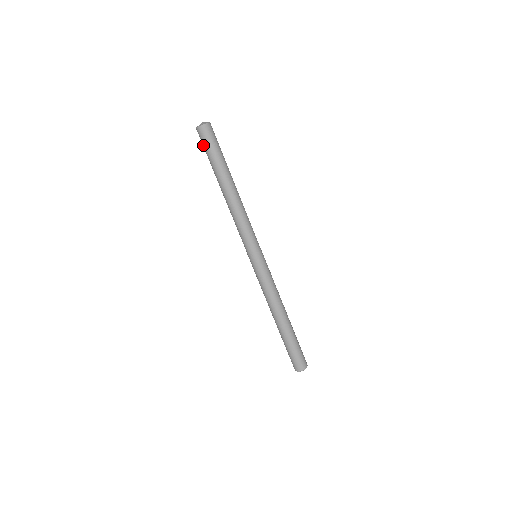
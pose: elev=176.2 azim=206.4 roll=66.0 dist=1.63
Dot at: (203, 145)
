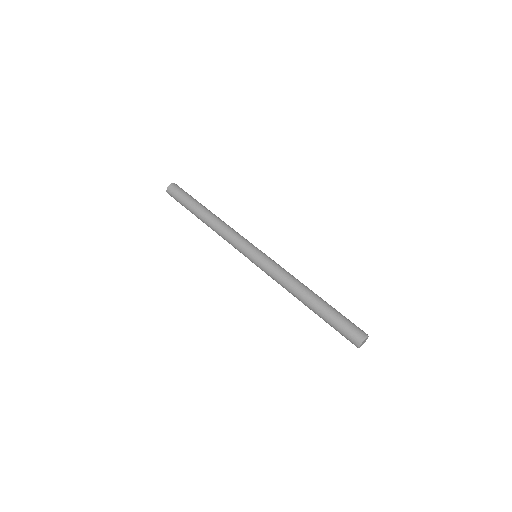
Dot at: occluded
